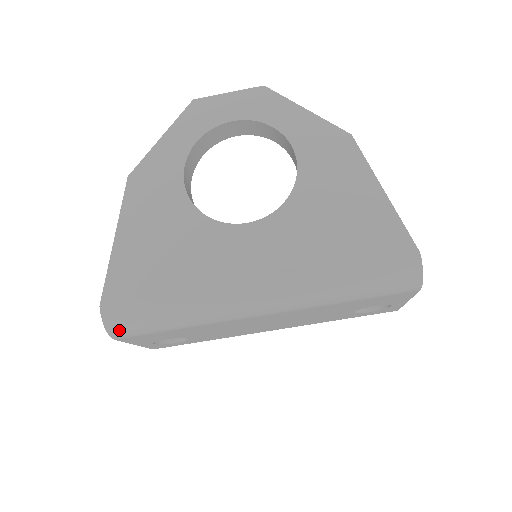
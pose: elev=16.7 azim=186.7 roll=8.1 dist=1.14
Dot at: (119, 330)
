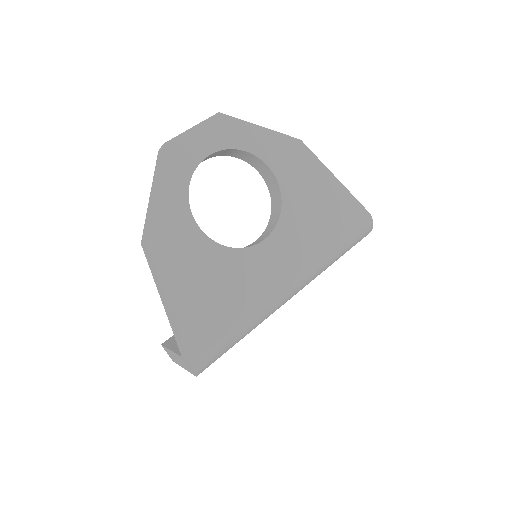
Dot at: (205, 368)
